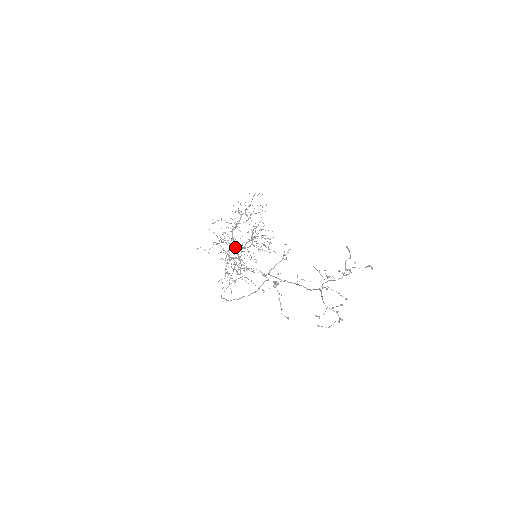
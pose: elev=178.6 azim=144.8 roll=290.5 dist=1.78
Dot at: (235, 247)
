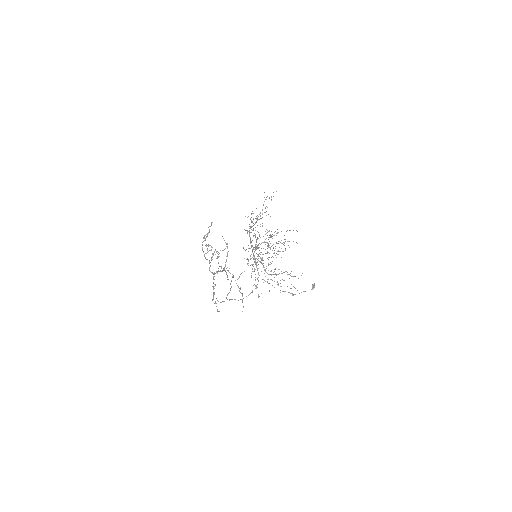
Dot at: (252, 251)
